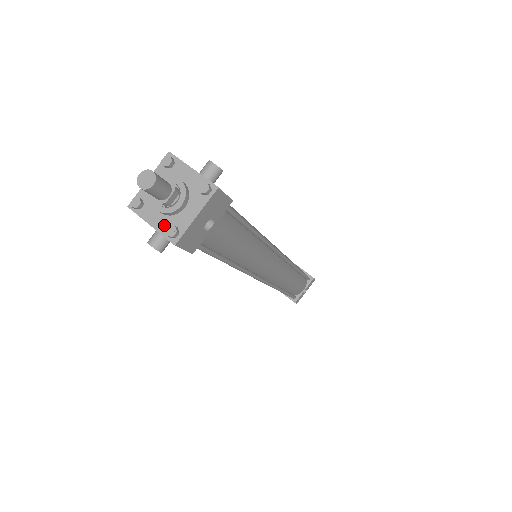
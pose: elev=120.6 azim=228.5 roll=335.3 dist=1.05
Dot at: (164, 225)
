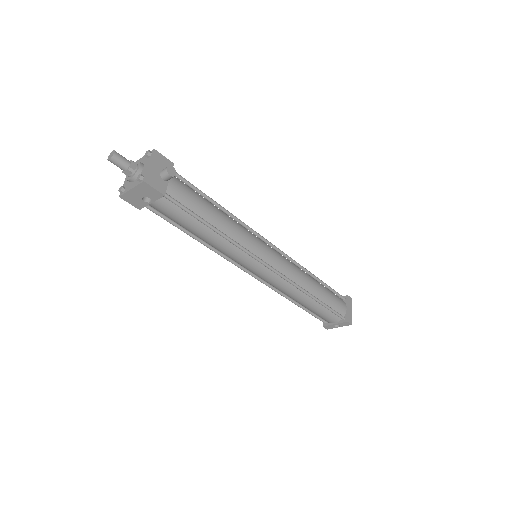
Dot at: (125, 184)
